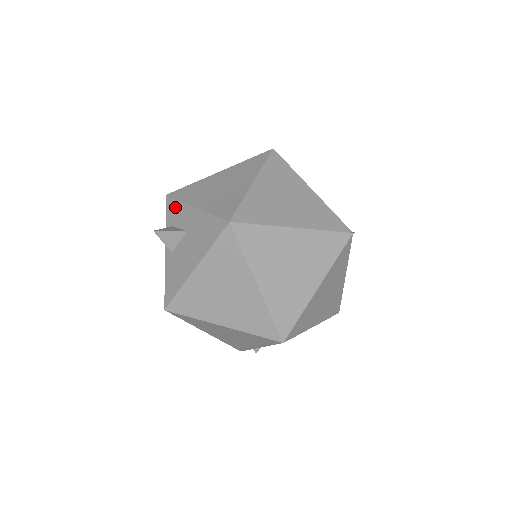
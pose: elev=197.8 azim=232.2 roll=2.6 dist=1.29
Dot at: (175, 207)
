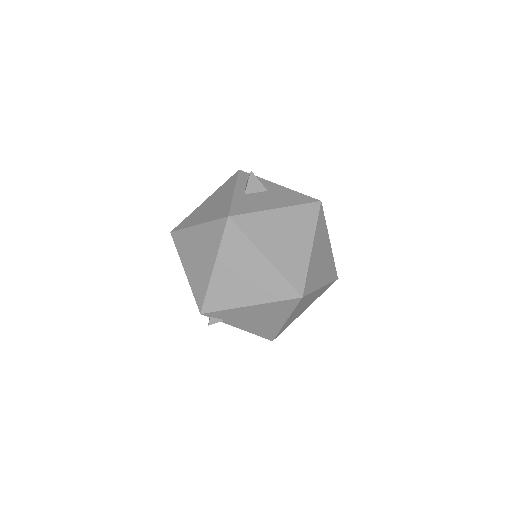
Dot at: occluded
